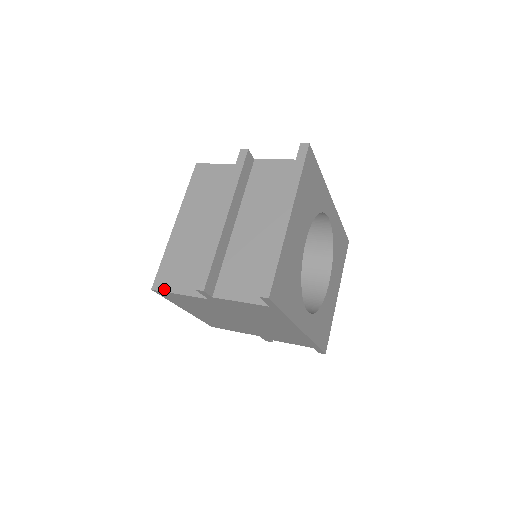
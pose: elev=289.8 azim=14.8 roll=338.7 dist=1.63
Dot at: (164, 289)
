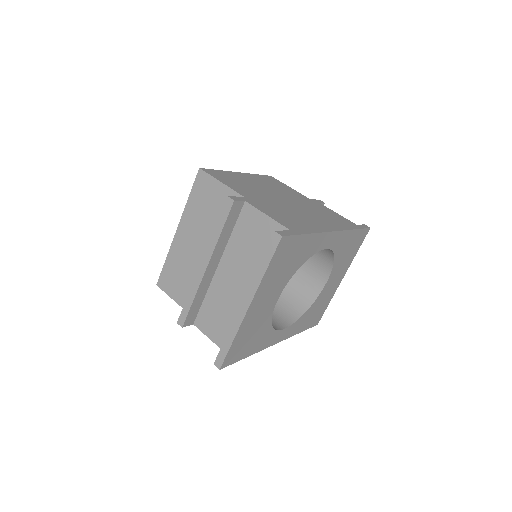
Dot at: (165, 290)
